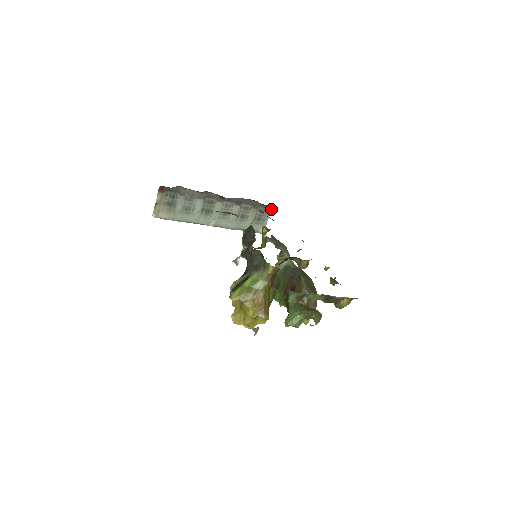
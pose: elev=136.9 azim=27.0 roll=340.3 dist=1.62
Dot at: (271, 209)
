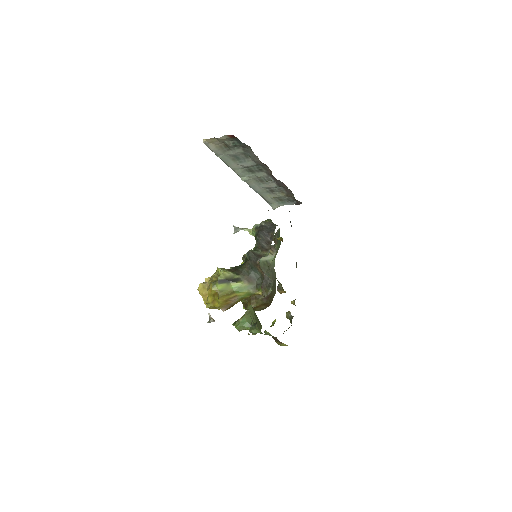
Dot at: (297, 204)
